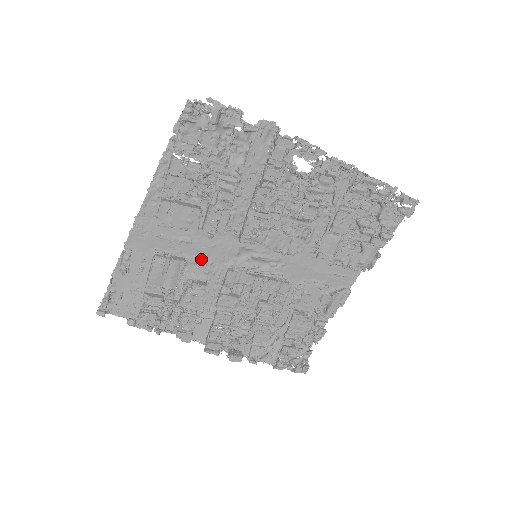
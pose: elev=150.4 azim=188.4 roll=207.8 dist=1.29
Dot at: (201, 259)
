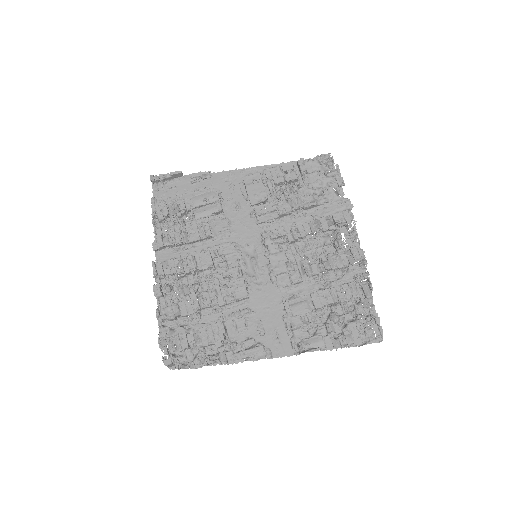
Dot at: (229, 224)
